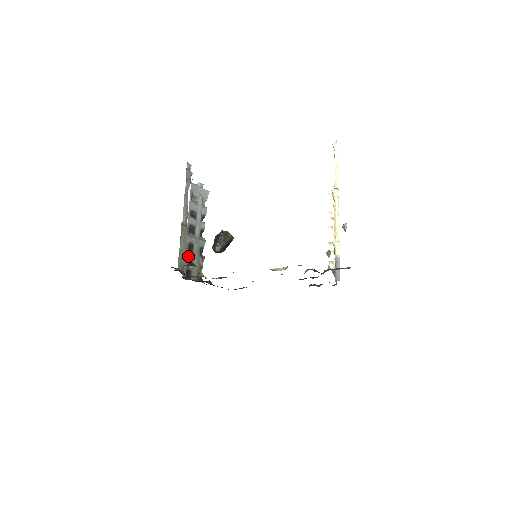
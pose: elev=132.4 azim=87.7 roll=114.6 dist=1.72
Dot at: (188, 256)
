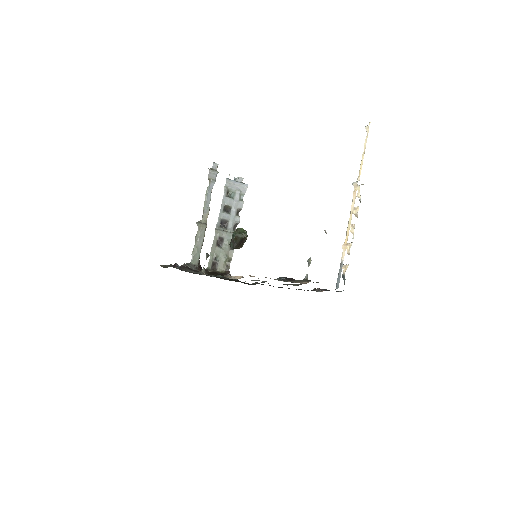
Dot at: (216, 249)
